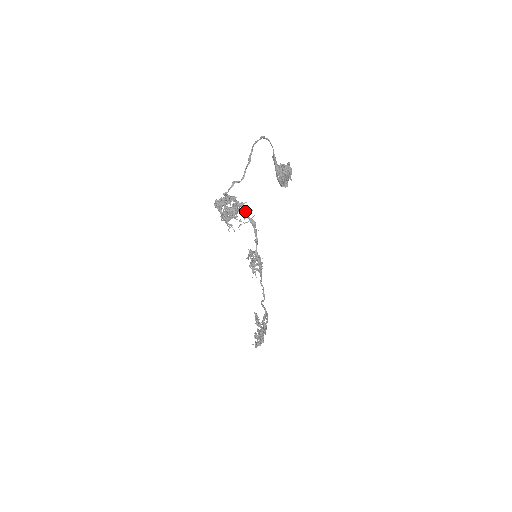
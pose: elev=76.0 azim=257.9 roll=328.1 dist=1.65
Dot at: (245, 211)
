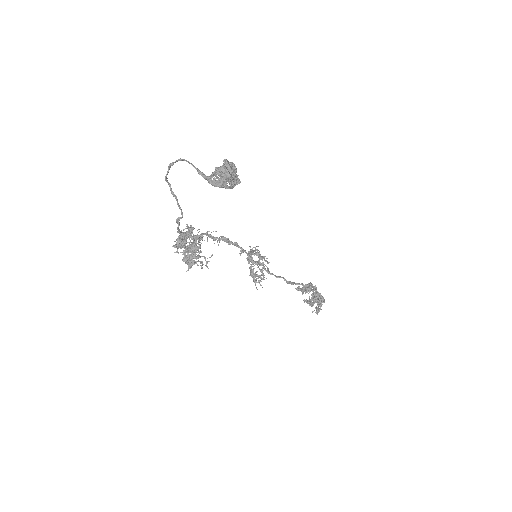
Dot at: (210, 235)
